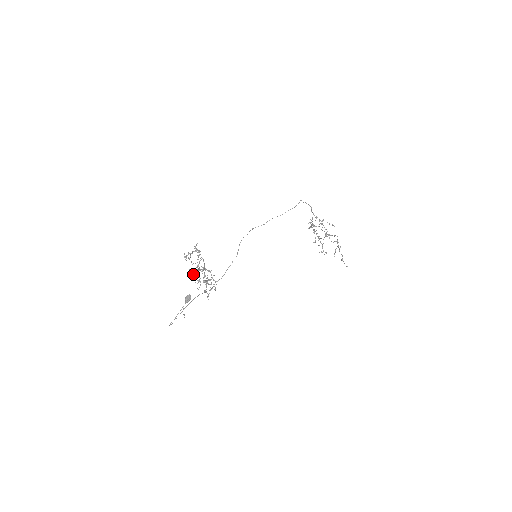
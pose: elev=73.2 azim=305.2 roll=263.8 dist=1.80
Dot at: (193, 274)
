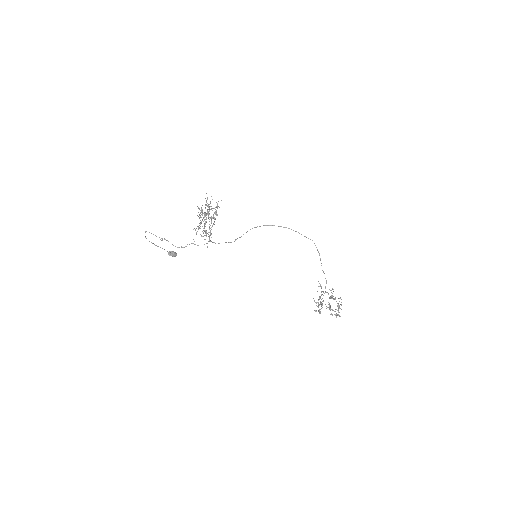
Dot at: (201, 208)
